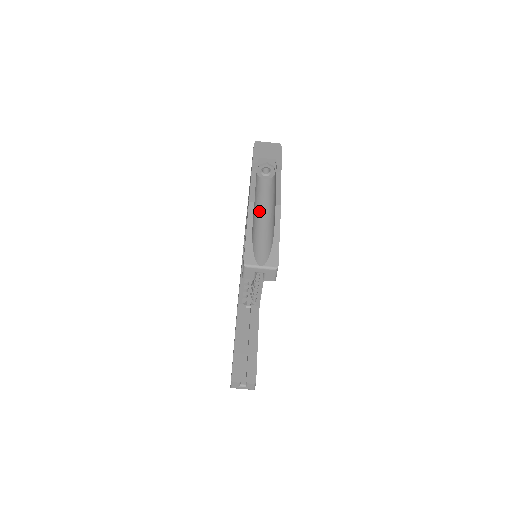
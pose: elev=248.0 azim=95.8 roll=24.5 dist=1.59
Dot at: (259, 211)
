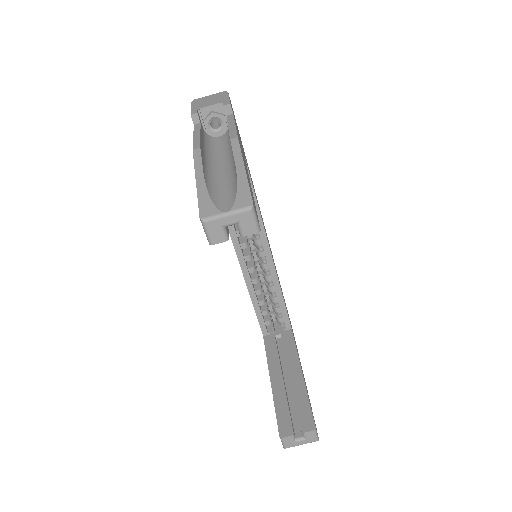
Dot at: (215, 163)
